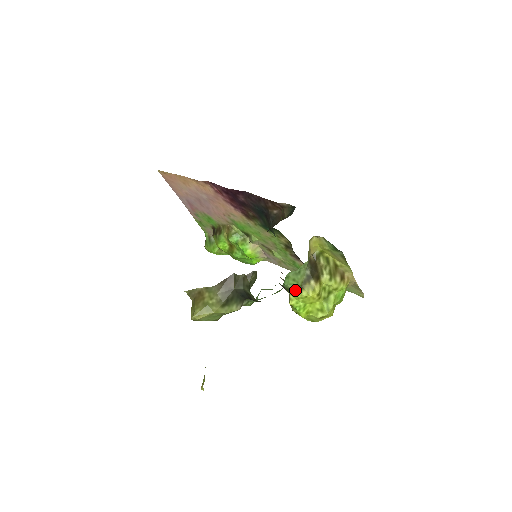
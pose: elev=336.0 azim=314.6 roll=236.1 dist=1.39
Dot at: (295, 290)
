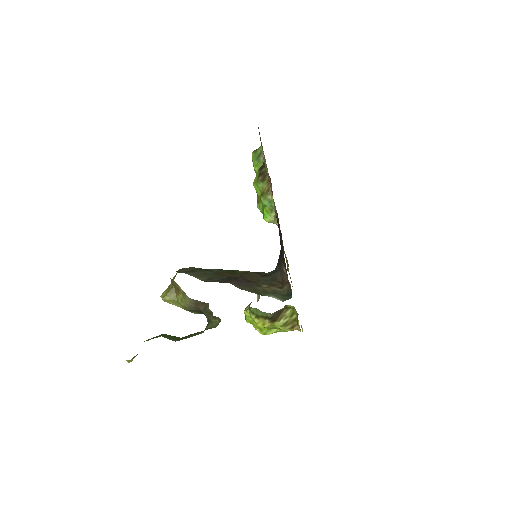
Dot at: (253, 313)
